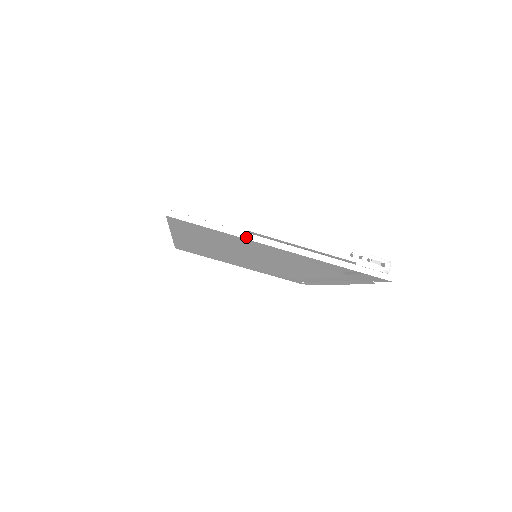
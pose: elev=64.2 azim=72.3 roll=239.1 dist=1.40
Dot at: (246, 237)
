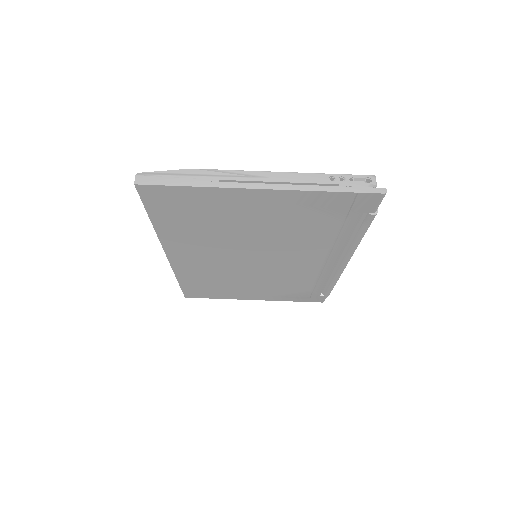
Dot at: (218, 186)
